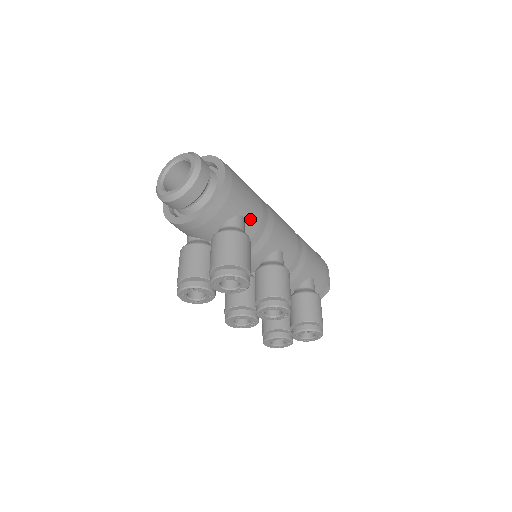
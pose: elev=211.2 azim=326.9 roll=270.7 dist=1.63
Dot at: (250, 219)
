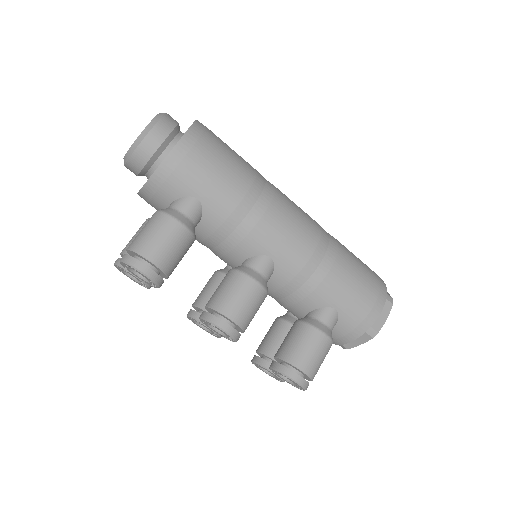
Dot at: (212, 205)
